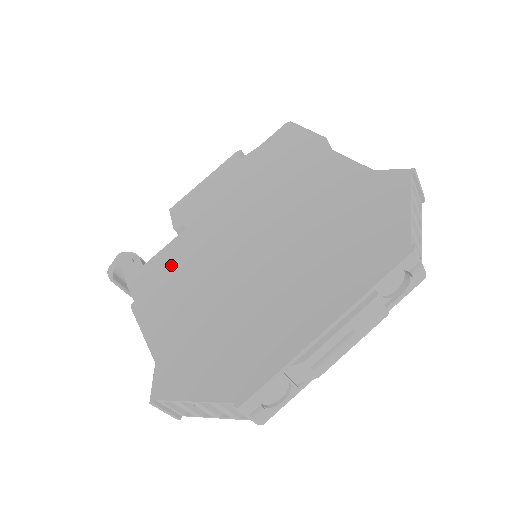
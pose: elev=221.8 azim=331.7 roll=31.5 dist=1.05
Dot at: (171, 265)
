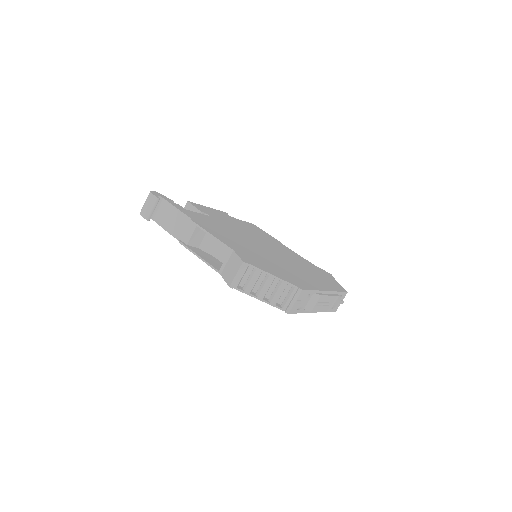
Dot at: (212, 223)
